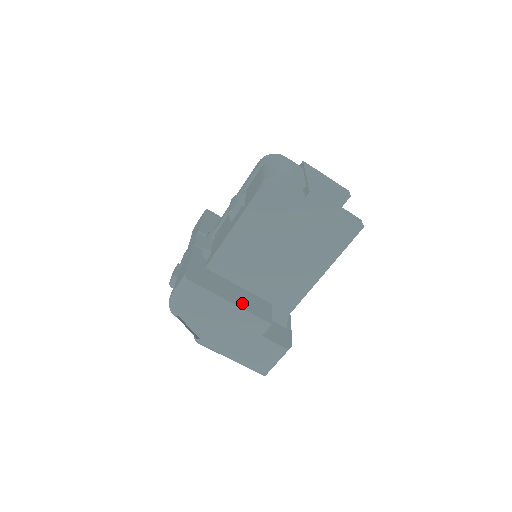
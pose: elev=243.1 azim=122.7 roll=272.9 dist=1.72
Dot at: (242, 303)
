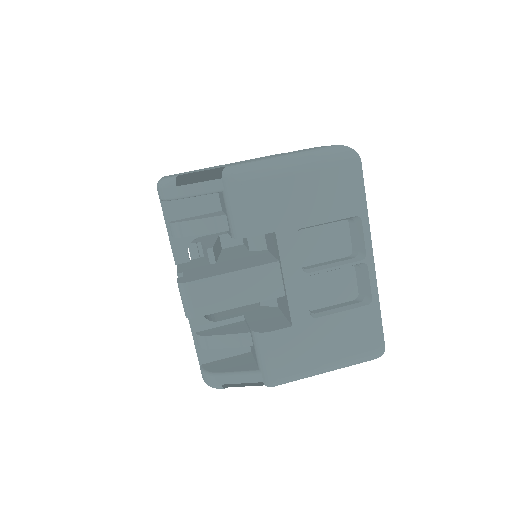
Dot at: occluded
